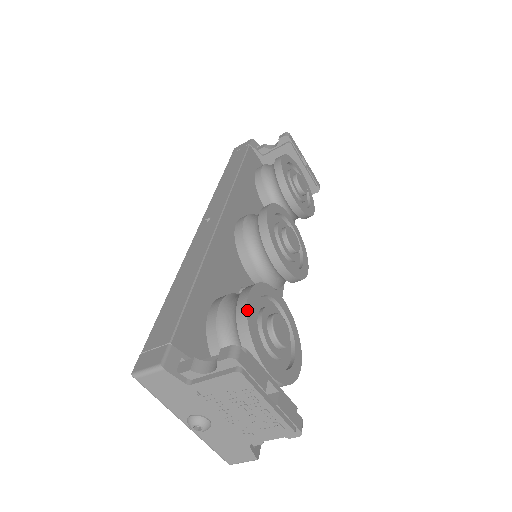
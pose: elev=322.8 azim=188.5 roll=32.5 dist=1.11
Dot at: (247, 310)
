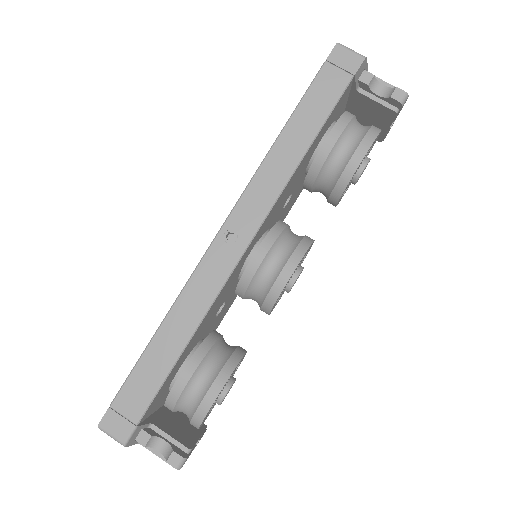
Dot at: occluded
